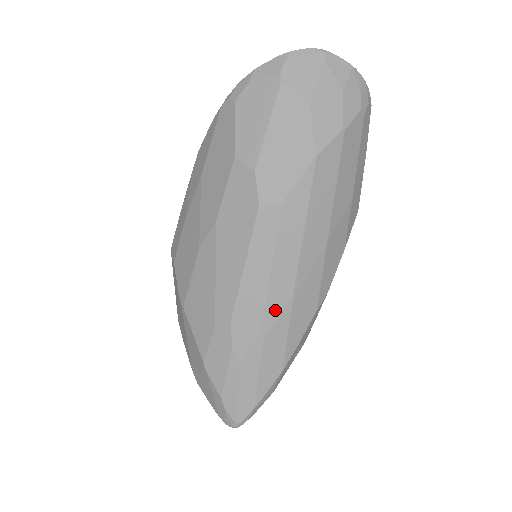
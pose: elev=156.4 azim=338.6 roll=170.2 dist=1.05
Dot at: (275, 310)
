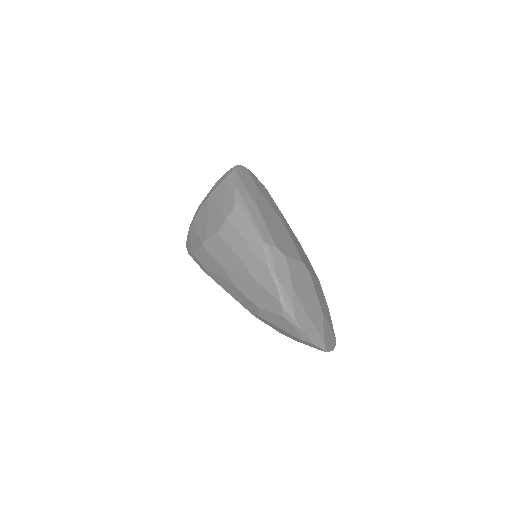
Dot at: occluded
